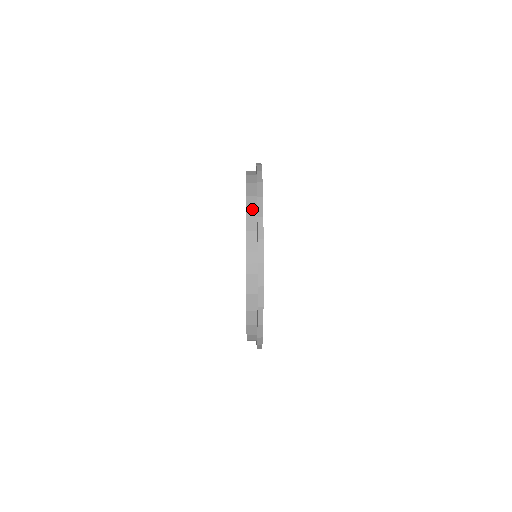
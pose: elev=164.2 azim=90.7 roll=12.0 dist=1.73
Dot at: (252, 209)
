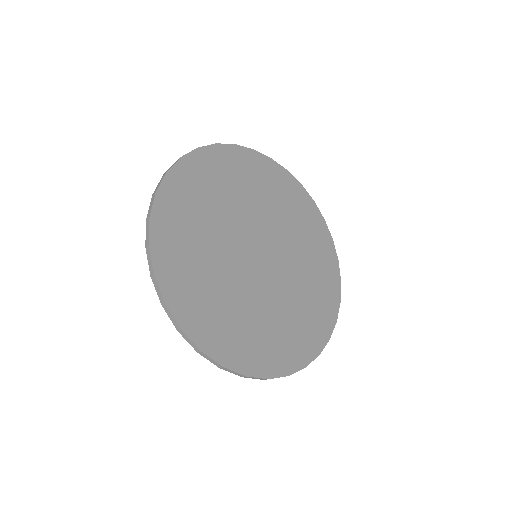
Dot at: occluded
